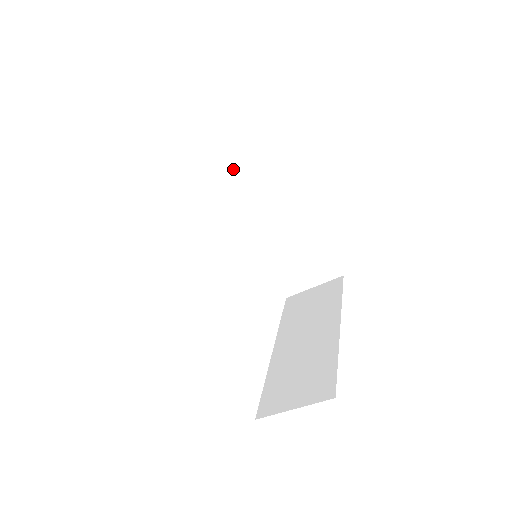
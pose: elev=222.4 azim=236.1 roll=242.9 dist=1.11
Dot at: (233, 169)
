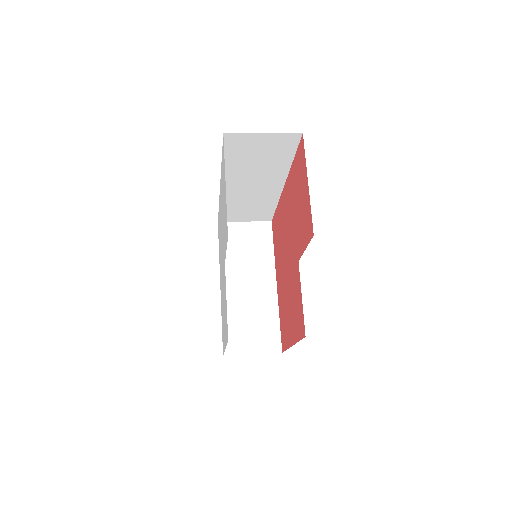
Dot at: (251, 160)
